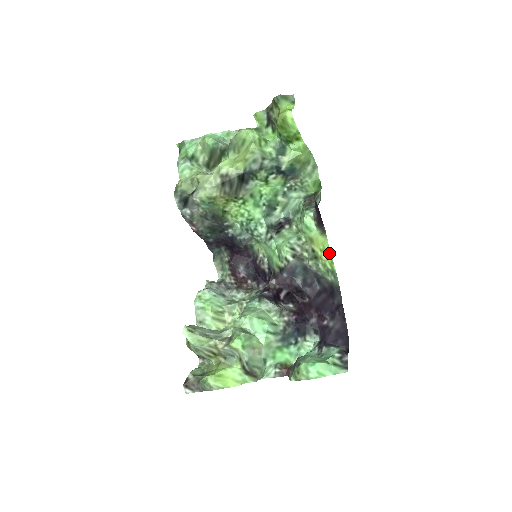
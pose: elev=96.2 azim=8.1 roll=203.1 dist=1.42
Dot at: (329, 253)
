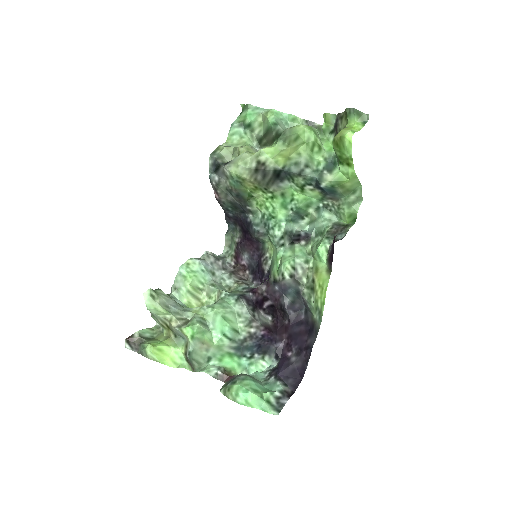
Dot at: (325, 293)
